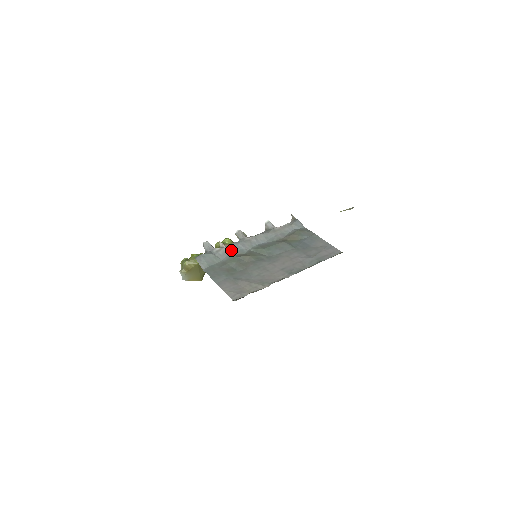
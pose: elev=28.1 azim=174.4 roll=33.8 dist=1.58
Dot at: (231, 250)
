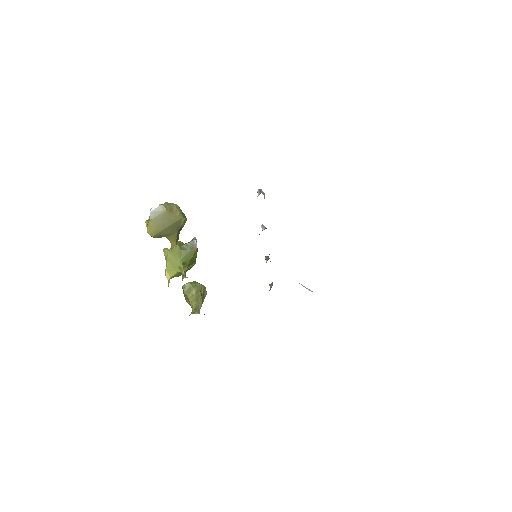
Dot at: occluded
